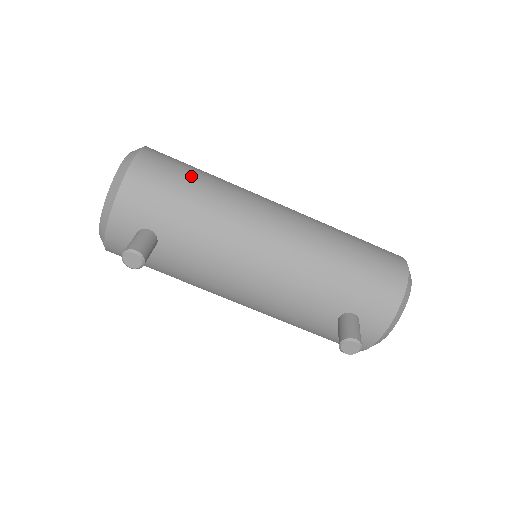
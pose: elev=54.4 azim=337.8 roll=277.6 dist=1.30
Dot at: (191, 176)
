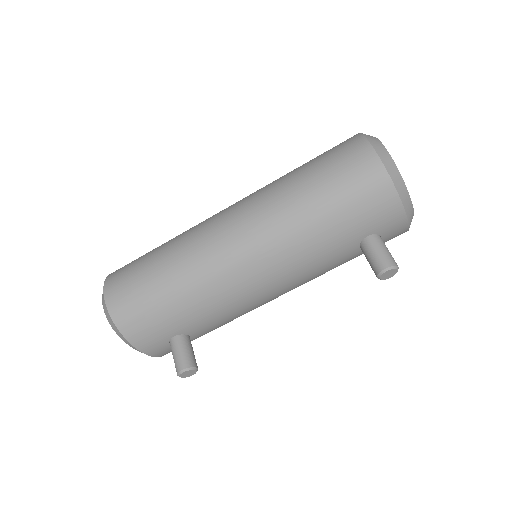
Dot at: (151, 280)
